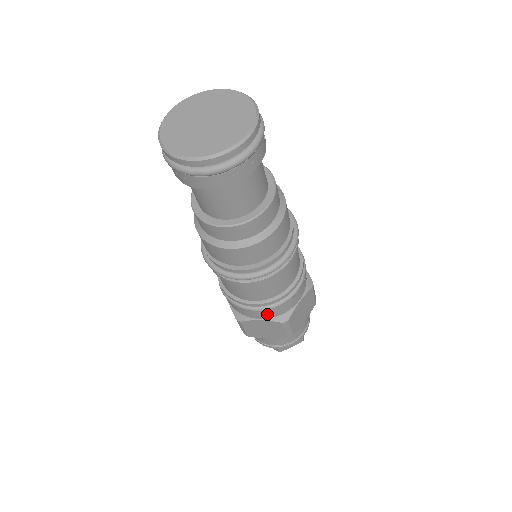
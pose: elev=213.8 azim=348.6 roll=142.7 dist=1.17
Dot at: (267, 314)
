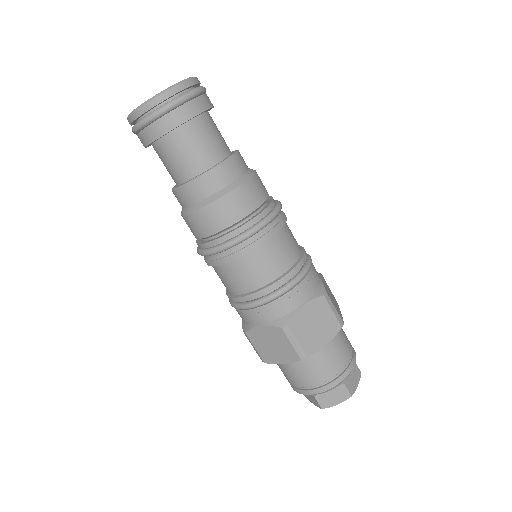
Dot at: (263, 315)
